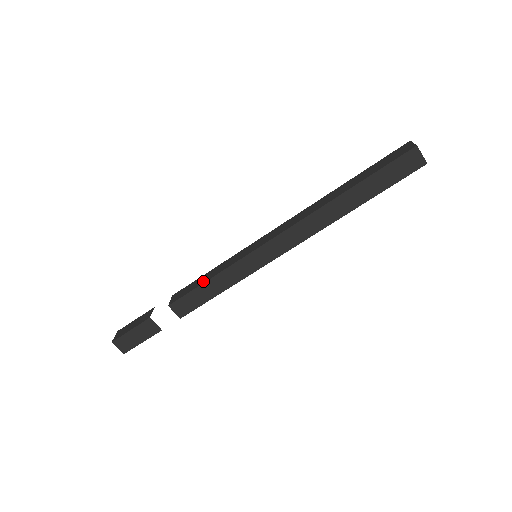
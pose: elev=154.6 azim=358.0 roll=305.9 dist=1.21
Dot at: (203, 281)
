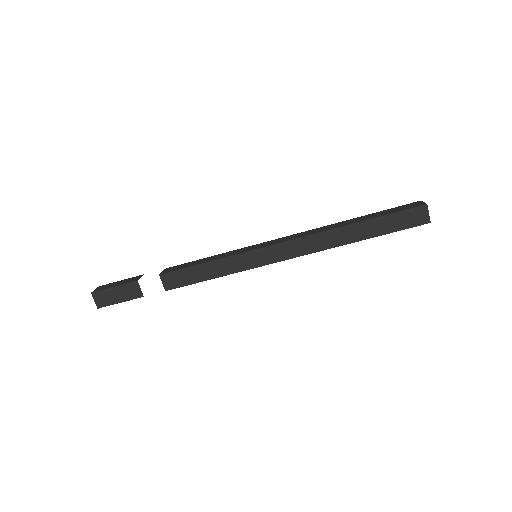
Dot at: (200, 262)
